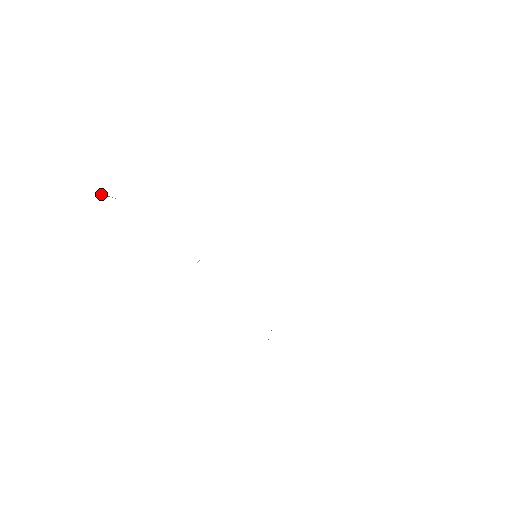
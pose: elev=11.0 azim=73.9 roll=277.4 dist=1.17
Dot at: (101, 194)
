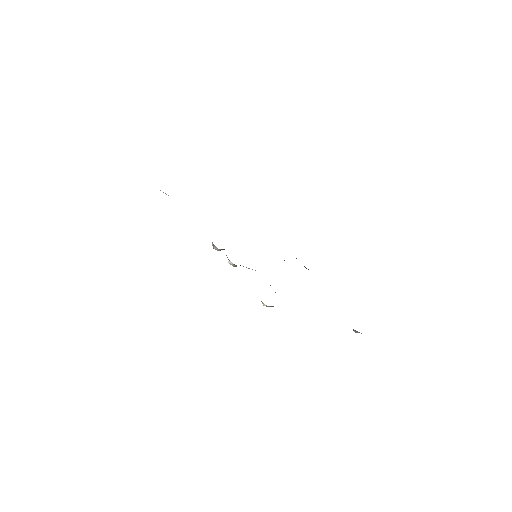
Dot at: occluded
